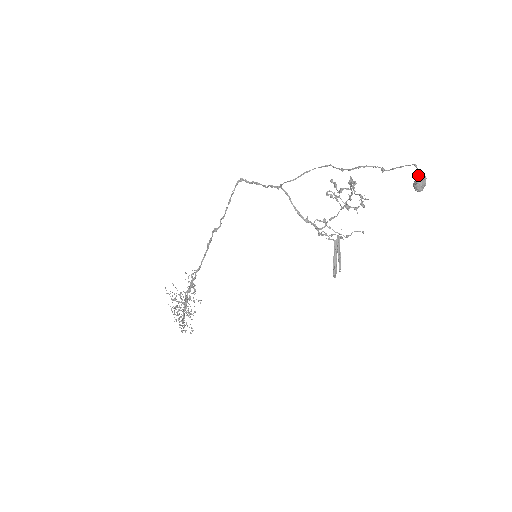
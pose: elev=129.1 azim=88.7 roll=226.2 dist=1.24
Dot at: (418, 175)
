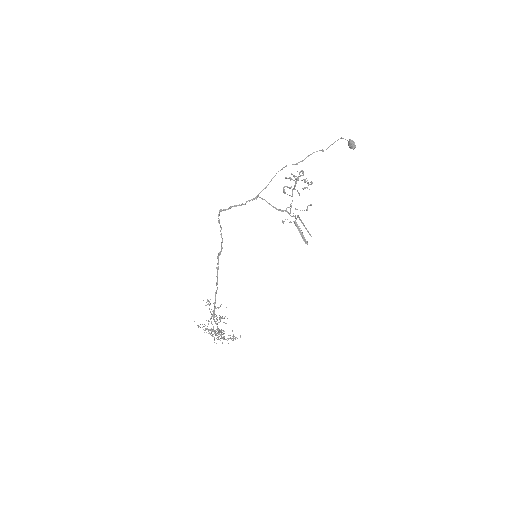
Dot at: (349, 140)
